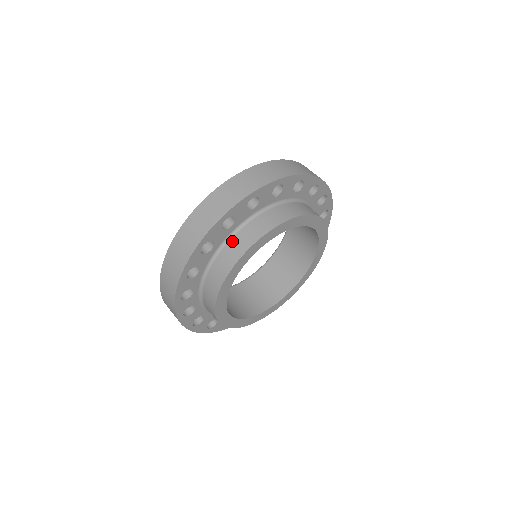
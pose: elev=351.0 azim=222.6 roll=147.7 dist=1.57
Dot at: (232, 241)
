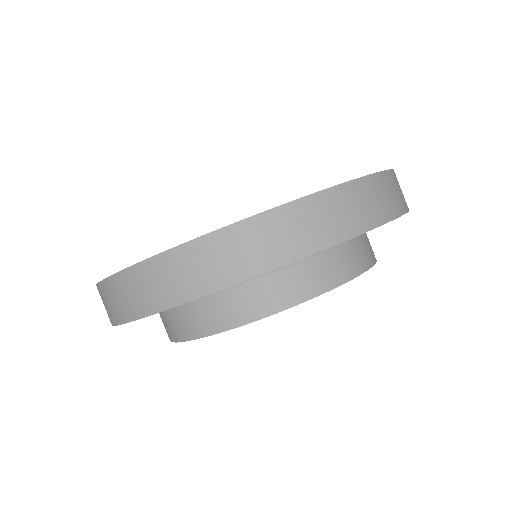
Dot at: (352, 244)
